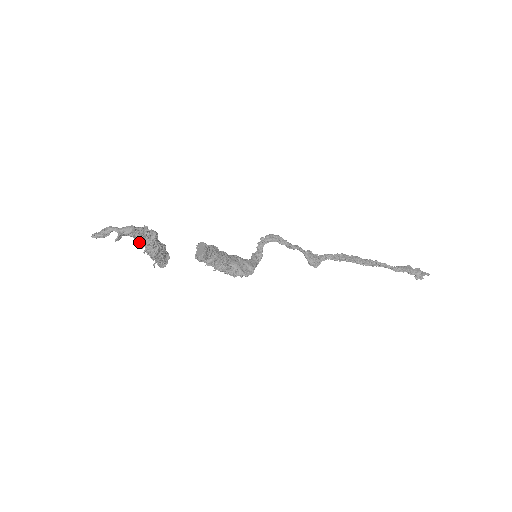
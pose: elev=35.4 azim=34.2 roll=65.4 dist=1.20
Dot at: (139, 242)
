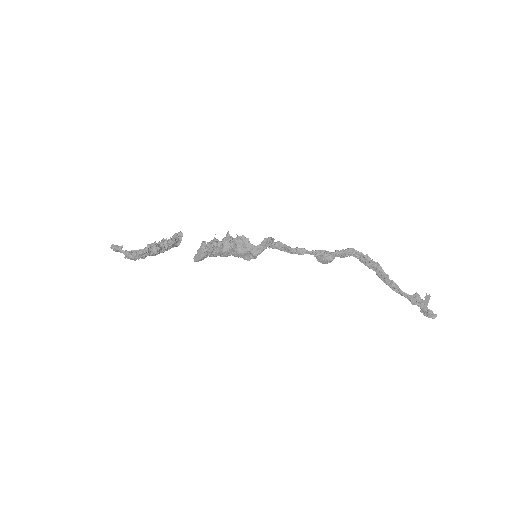
Dot at: (142, 258)
